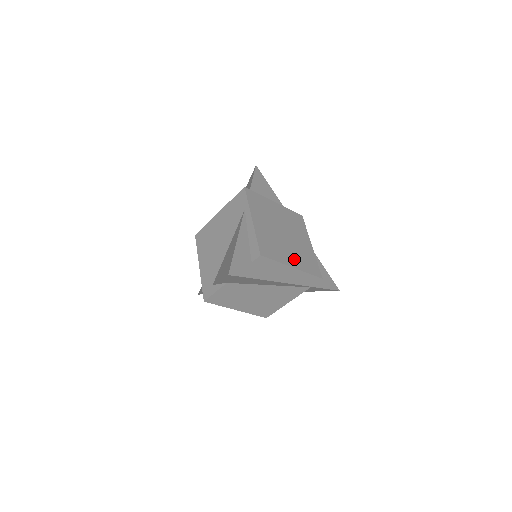
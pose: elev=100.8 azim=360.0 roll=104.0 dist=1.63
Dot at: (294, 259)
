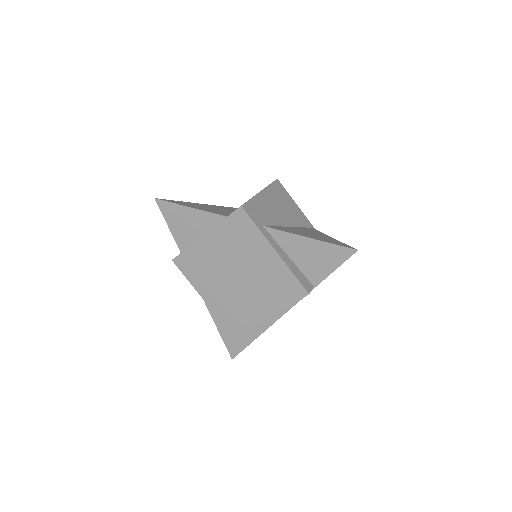
Dot at: (264, 304)
